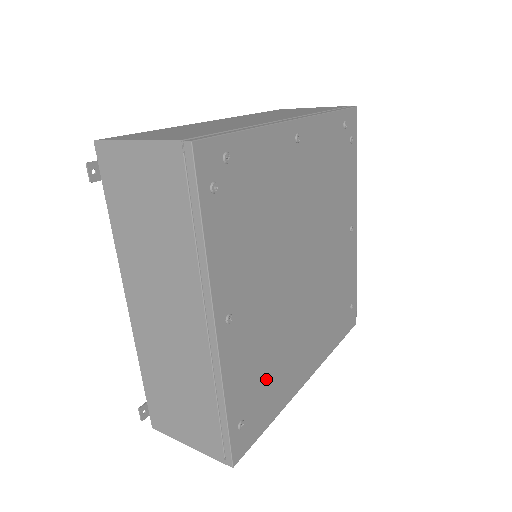
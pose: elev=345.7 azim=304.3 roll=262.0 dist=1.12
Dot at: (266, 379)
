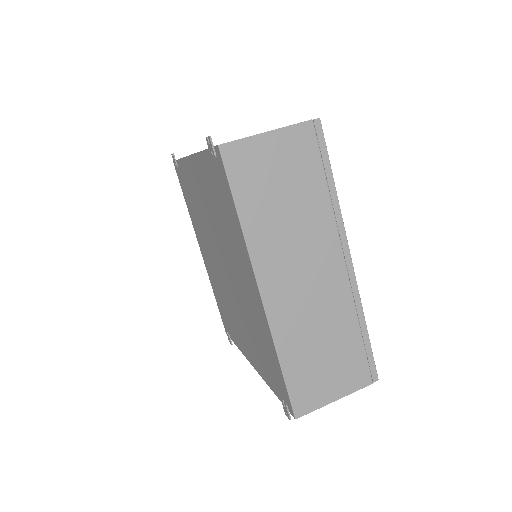
Dot at: occluded
